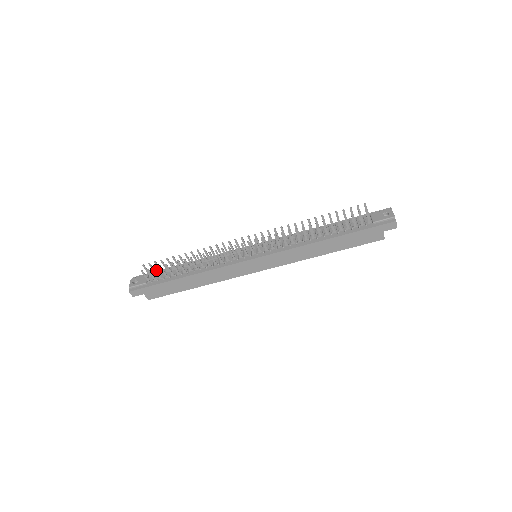
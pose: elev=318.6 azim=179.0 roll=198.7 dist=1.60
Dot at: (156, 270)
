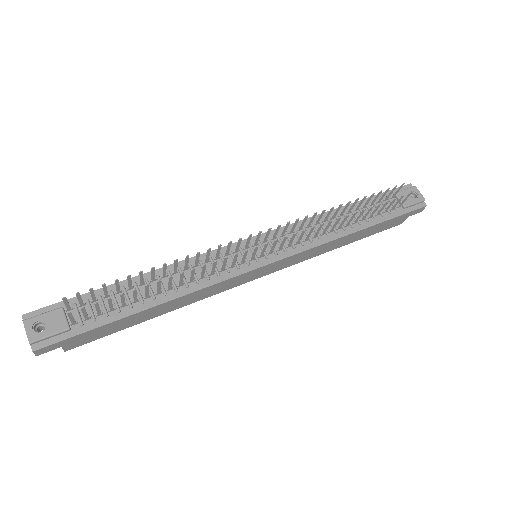
Dot at: (98, 306)
